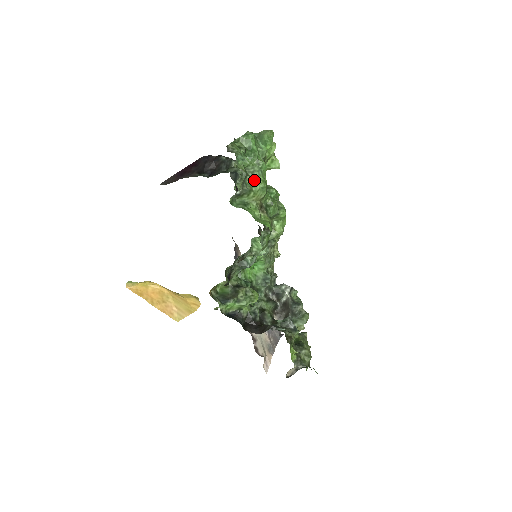
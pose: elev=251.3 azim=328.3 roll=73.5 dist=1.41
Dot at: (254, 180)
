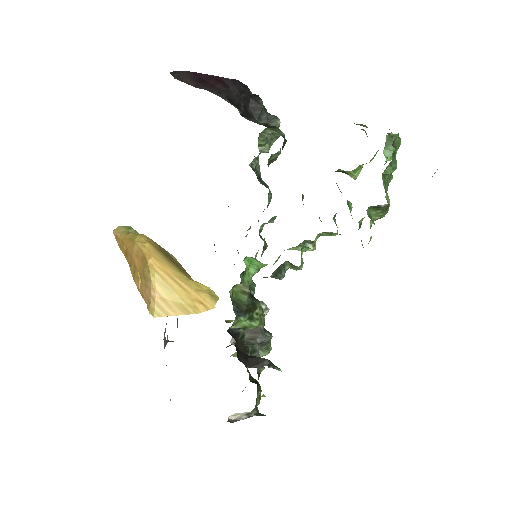
Dot at: occluded
